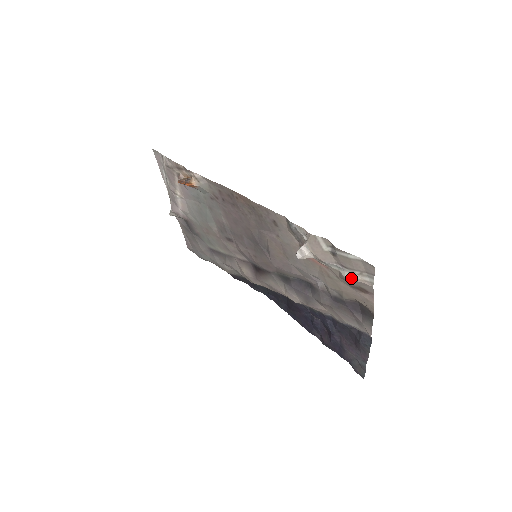
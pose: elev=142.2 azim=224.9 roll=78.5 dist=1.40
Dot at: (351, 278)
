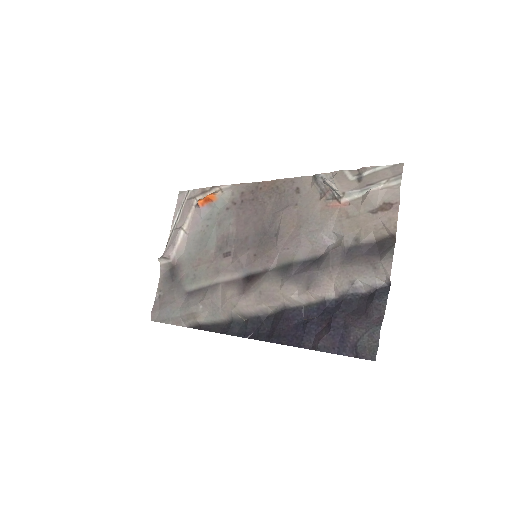
Dot at: (377, 187)
